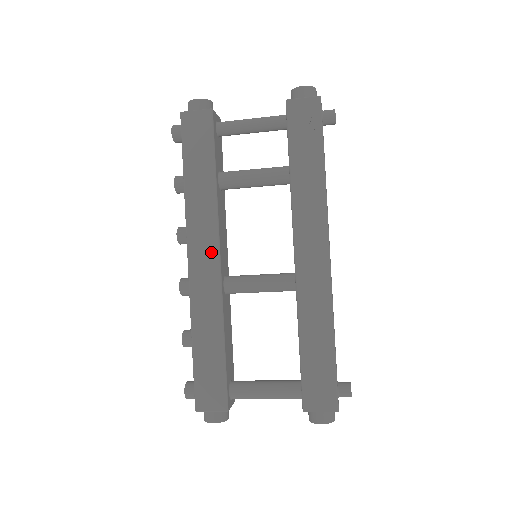
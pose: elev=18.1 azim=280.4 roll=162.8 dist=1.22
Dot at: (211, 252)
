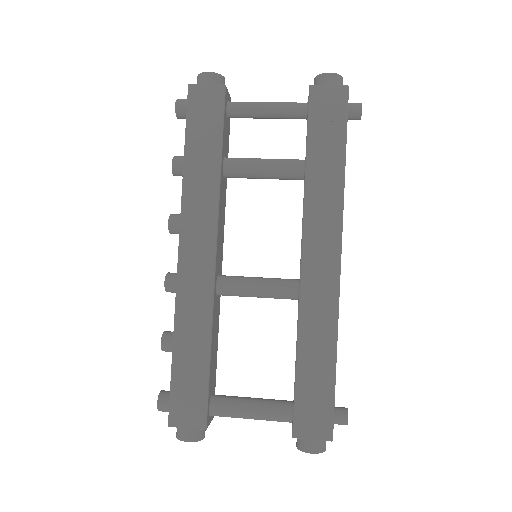
Dot at: (206, 246)
